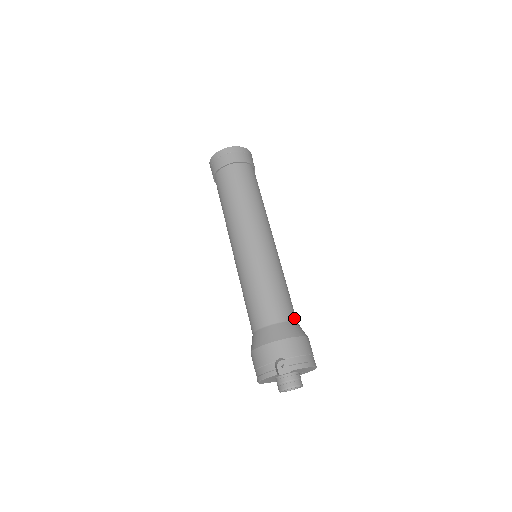
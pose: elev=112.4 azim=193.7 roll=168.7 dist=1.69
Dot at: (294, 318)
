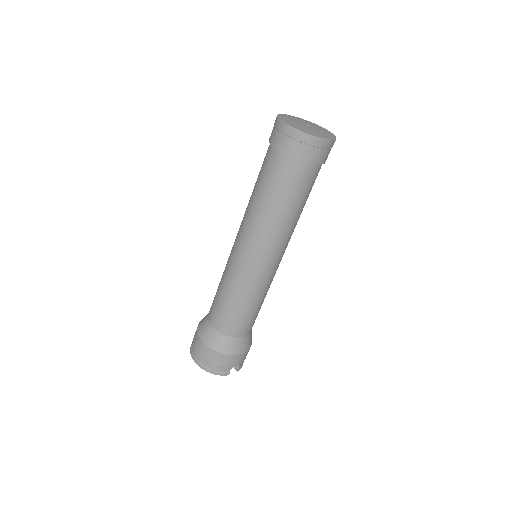
Dot at: occluded
